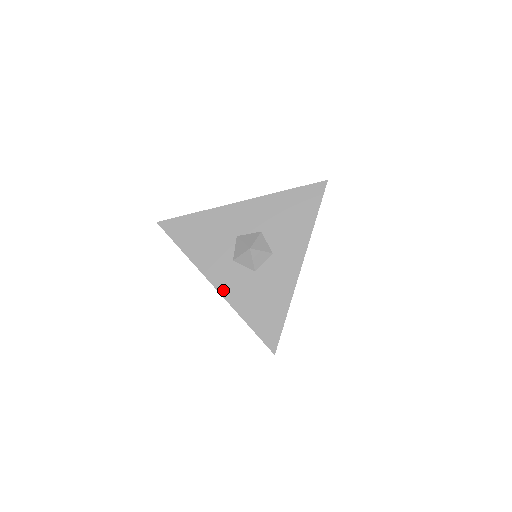
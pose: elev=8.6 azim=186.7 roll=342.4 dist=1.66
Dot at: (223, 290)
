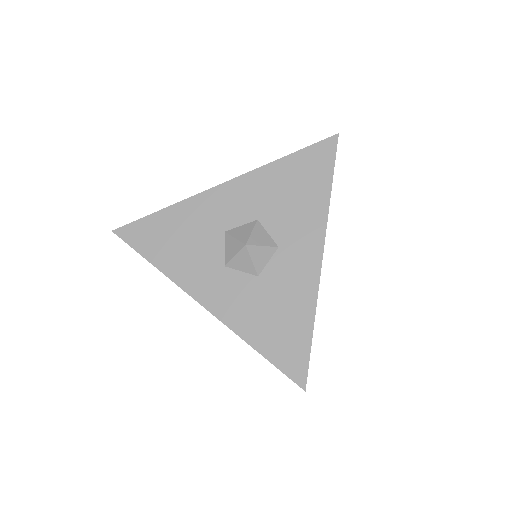
Dot at: (217, 310)
